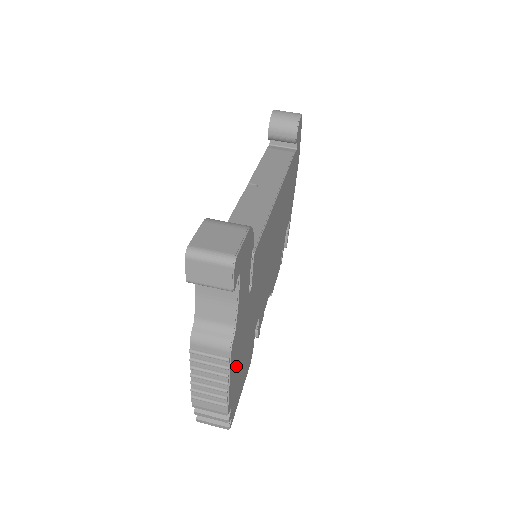
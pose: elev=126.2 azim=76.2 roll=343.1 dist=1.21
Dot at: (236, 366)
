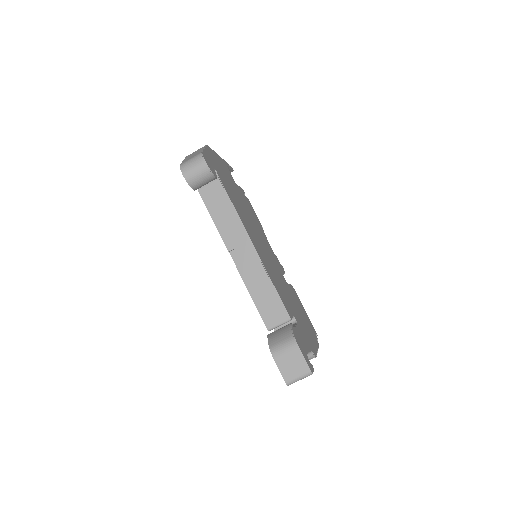
Dot at: (311, 336)
